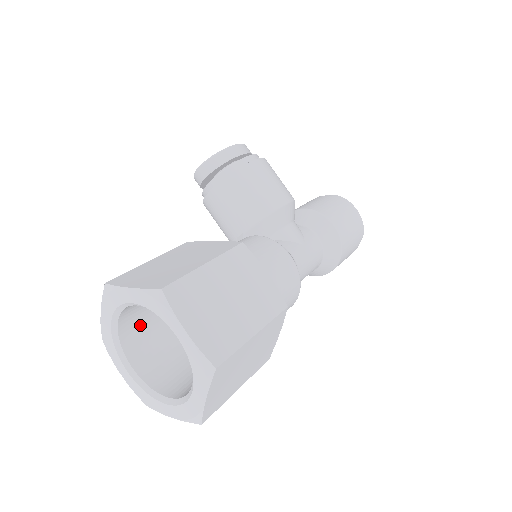
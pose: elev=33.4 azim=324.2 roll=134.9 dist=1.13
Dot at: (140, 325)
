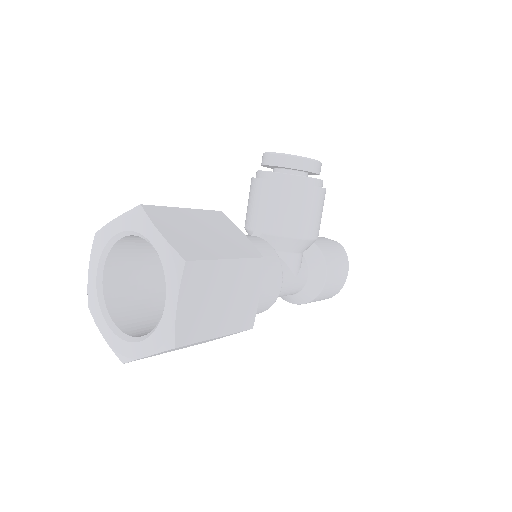
Dot at: (135, 247)
